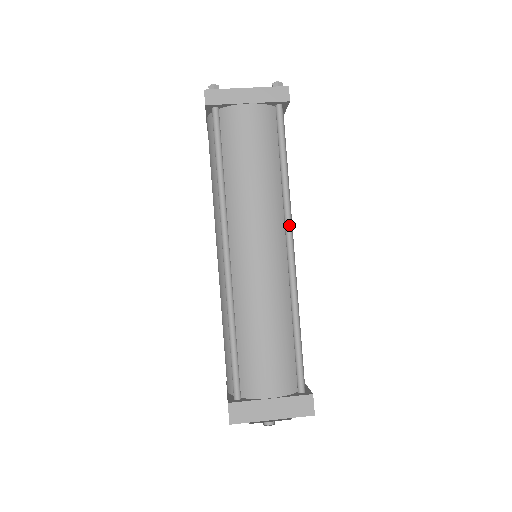
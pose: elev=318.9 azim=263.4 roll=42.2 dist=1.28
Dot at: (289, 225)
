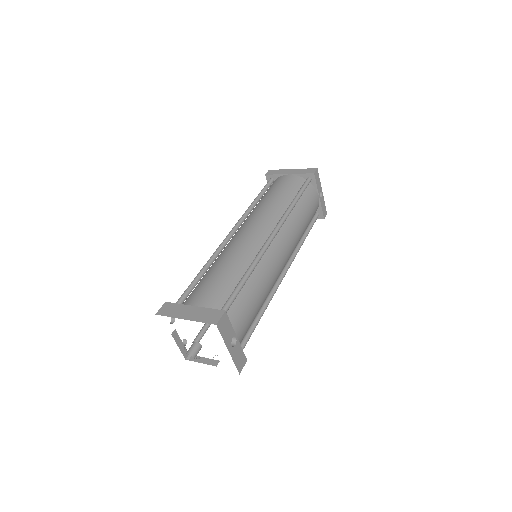
Dot at: (278, 224)
